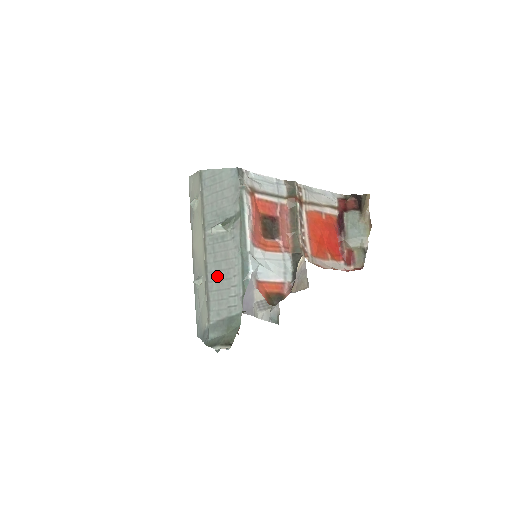
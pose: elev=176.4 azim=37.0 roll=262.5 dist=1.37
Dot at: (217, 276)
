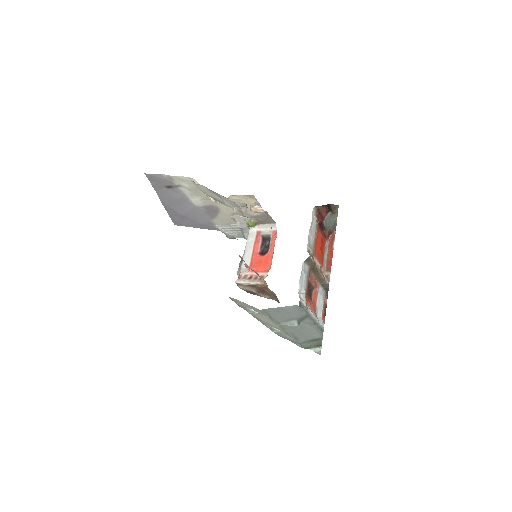
Dot at: (299, 333)
